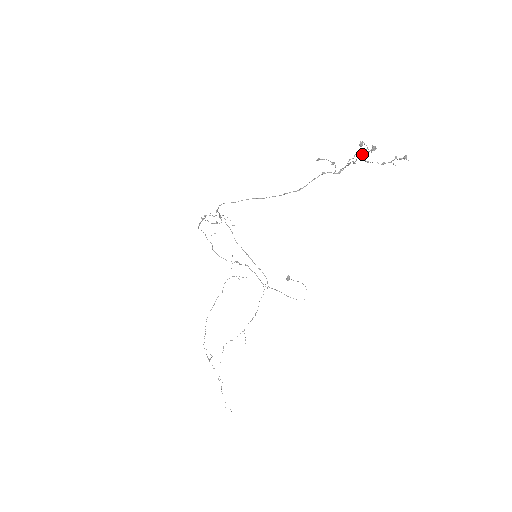
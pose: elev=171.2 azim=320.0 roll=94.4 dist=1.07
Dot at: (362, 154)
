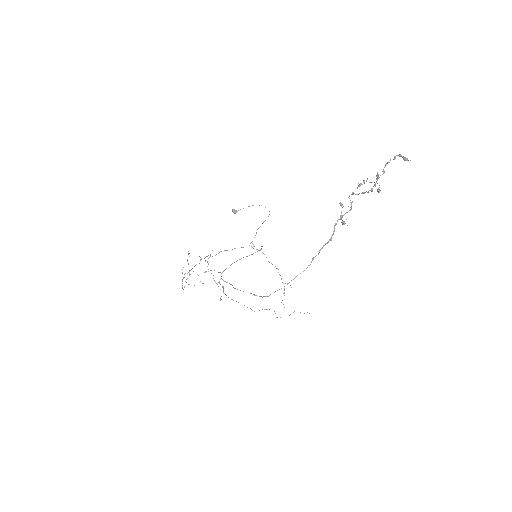
Dot at: (364, 183)
